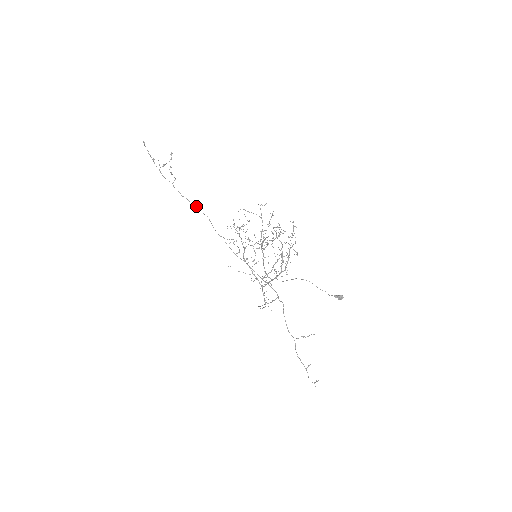
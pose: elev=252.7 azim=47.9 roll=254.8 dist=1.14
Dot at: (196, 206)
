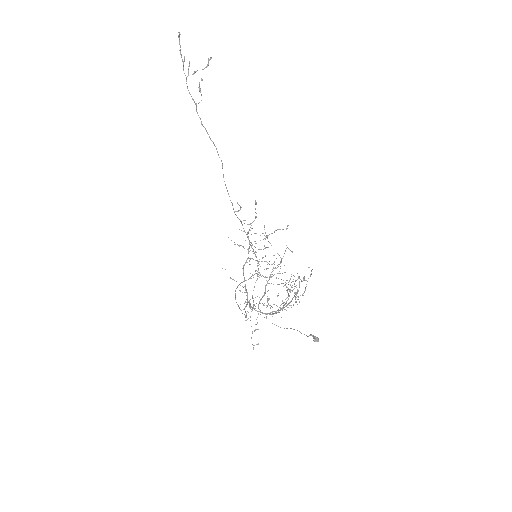
Dot at: occluded
